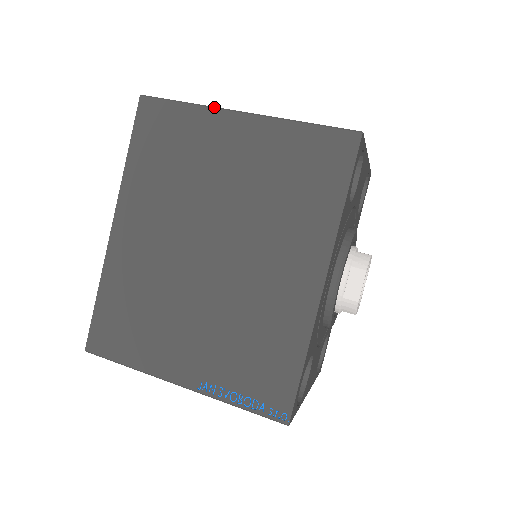
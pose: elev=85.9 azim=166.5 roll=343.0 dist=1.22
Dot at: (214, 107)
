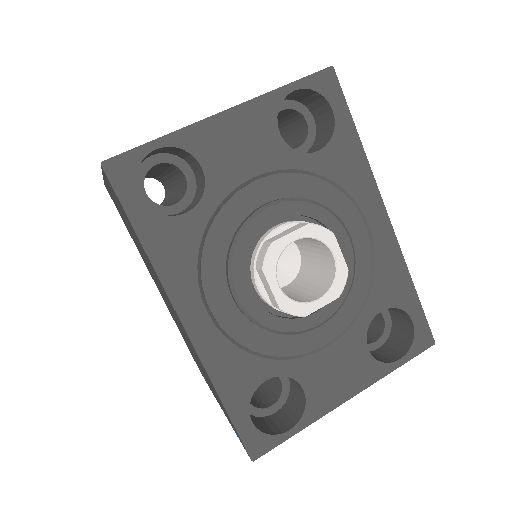
Dot at: occluded
